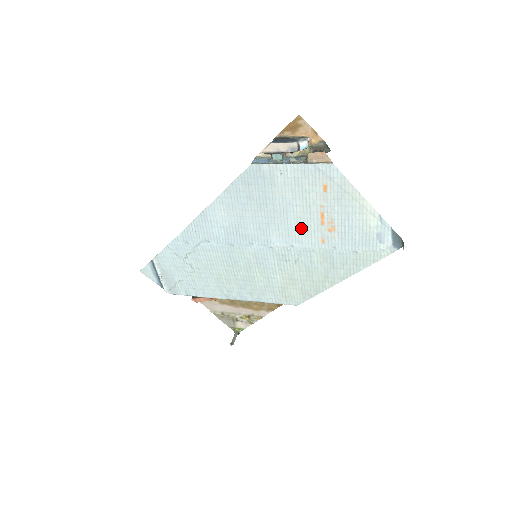
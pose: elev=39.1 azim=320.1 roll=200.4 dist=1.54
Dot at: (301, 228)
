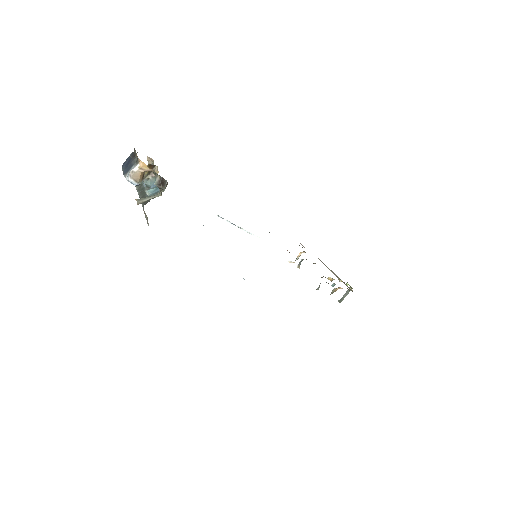
Dot at: occluded
